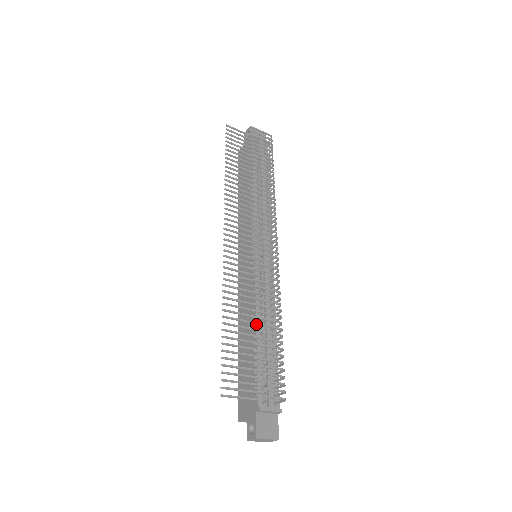
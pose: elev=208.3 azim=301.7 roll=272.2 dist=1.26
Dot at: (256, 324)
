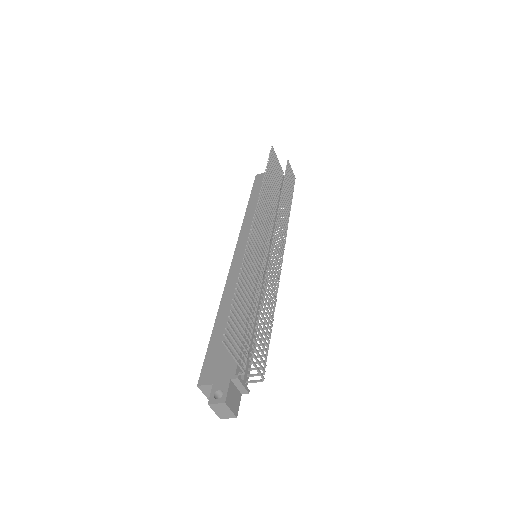
Dot at: (263, 301)
